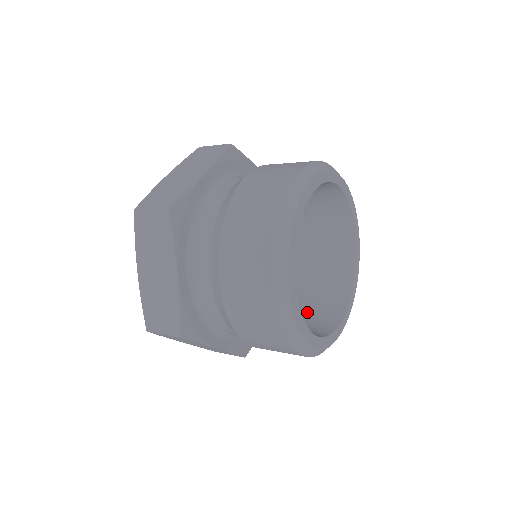
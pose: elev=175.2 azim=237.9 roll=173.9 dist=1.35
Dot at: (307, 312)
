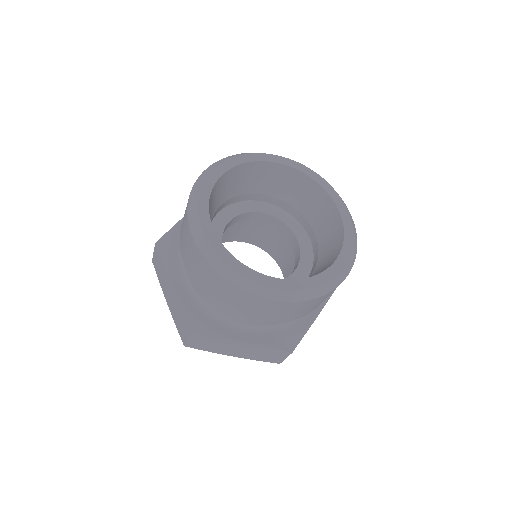
Dot at: occluded
